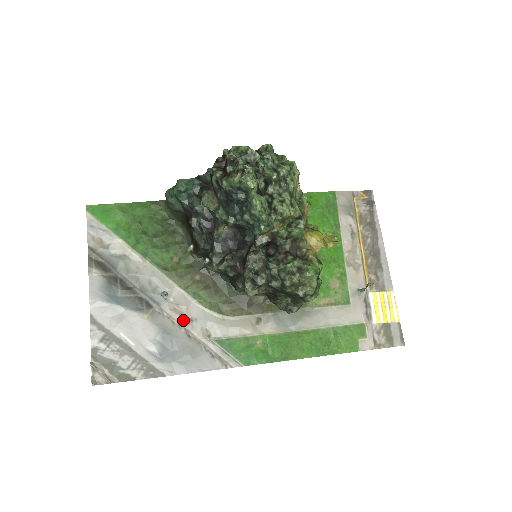
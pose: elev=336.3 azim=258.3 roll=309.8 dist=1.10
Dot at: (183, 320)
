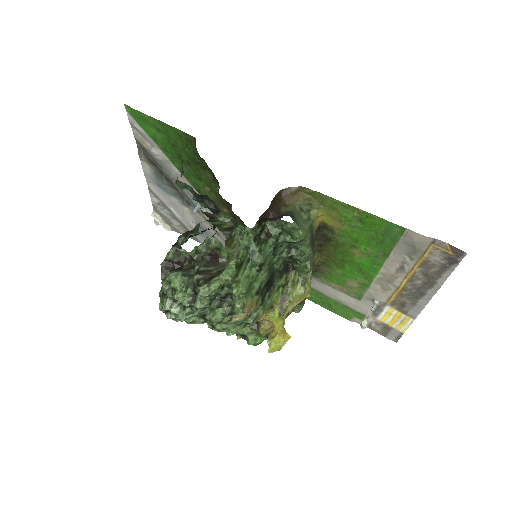
Dot at: occluded
